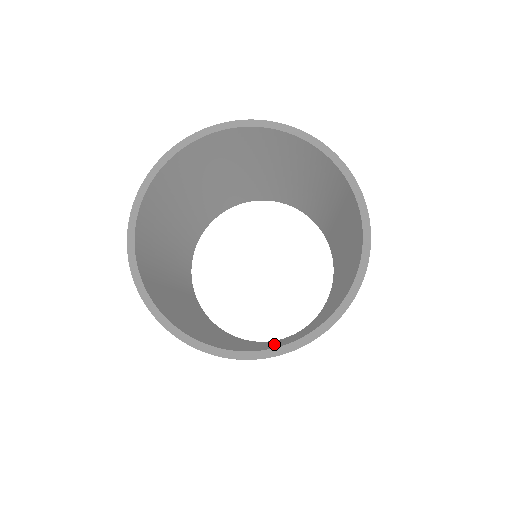
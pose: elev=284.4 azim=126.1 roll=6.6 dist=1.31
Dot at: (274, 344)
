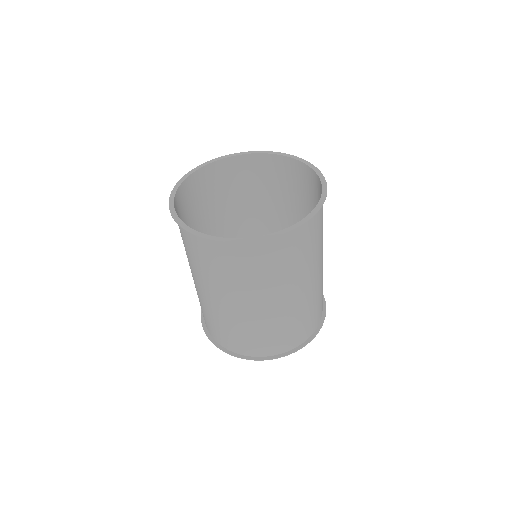
Dot at: (316, 258)
